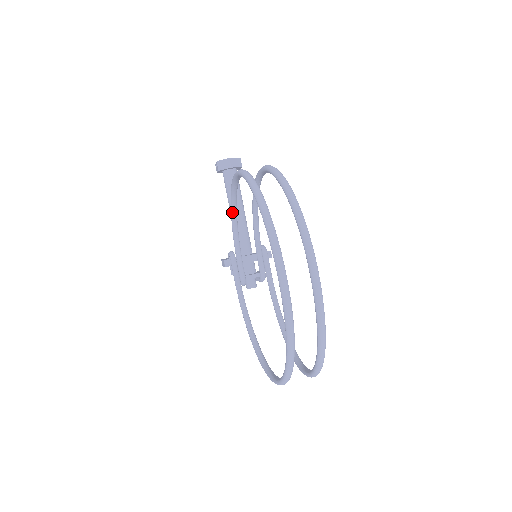
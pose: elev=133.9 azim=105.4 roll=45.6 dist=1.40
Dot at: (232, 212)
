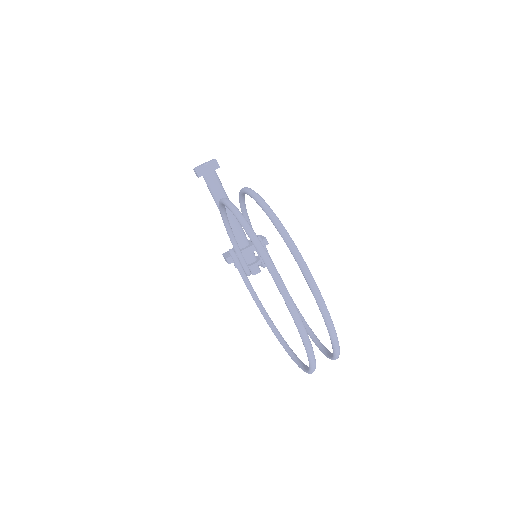
Dot at: (224, 221)
